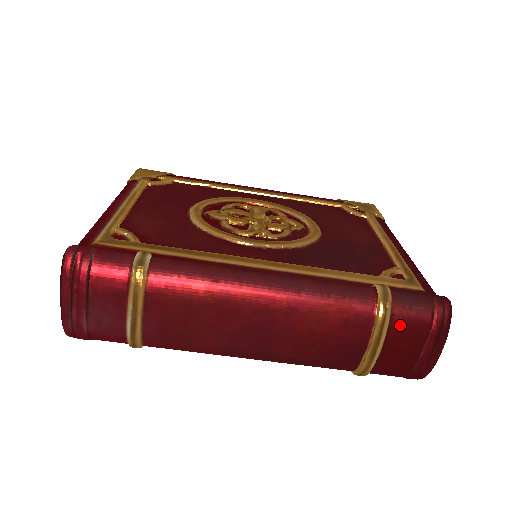
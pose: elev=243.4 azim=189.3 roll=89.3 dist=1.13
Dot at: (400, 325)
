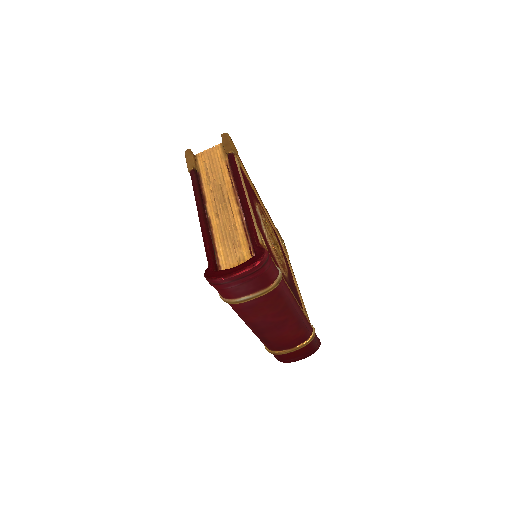
Dot at: (307, 347)
